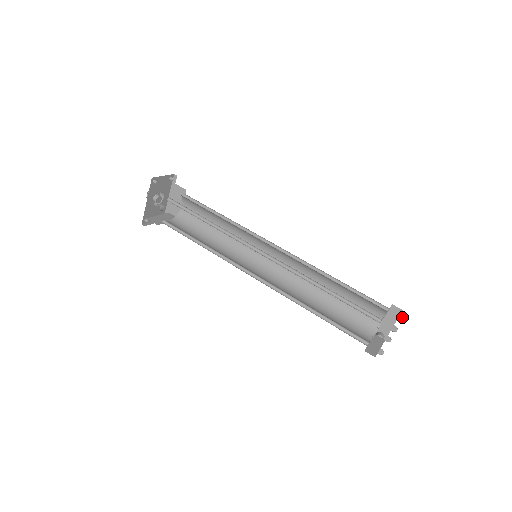
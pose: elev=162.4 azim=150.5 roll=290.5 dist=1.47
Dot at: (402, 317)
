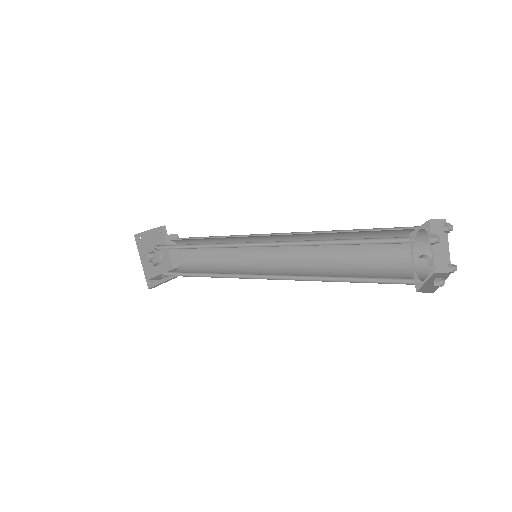
Dot at: (447, 226)
